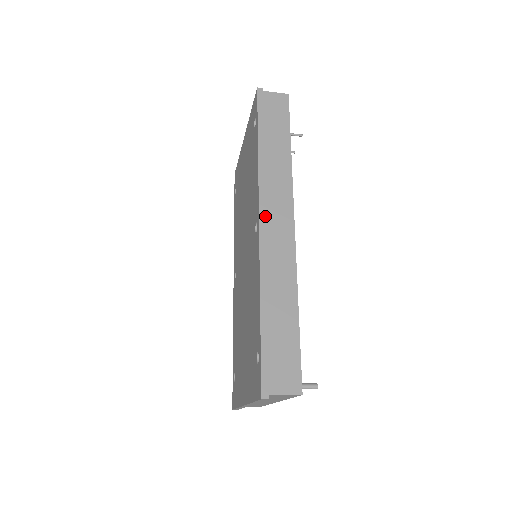
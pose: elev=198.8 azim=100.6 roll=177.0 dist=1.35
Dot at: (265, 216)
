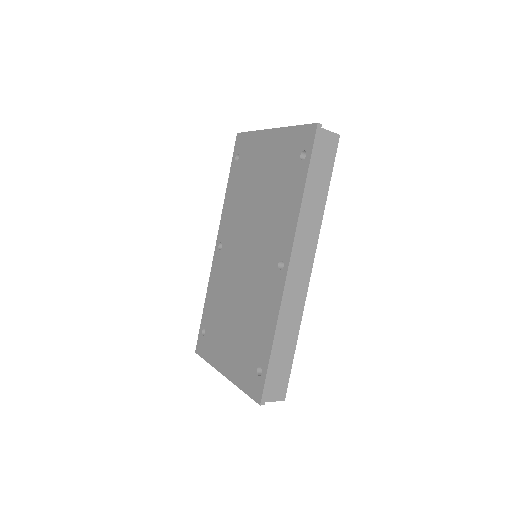
Dot at: (294, 263)
